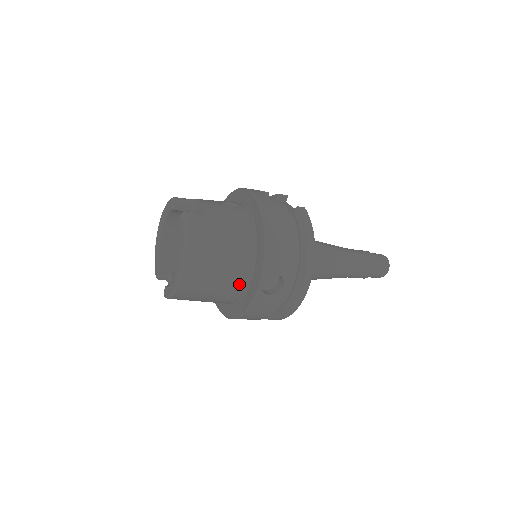
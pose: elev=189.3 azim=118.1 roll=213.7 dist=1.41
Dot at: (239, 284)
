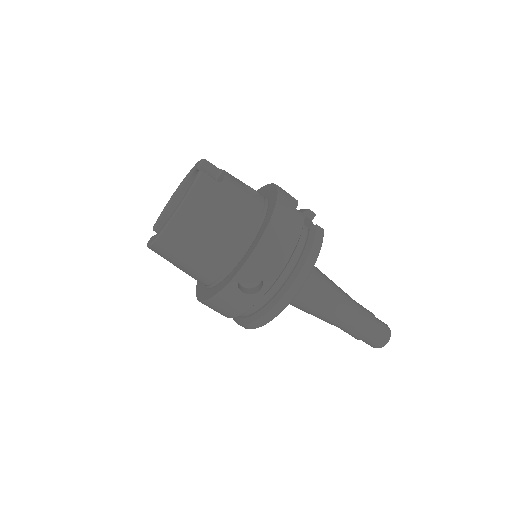
Dot at: (219, 267)
